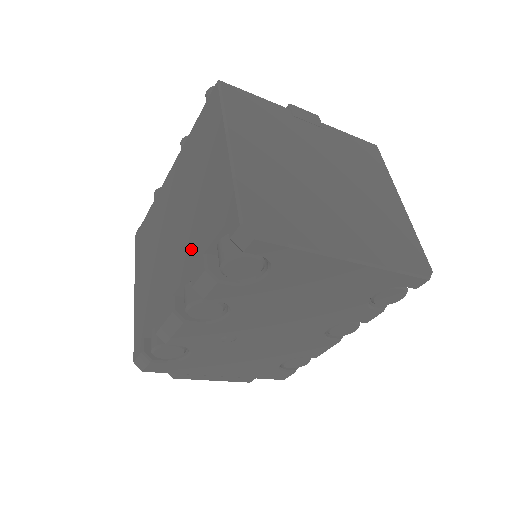
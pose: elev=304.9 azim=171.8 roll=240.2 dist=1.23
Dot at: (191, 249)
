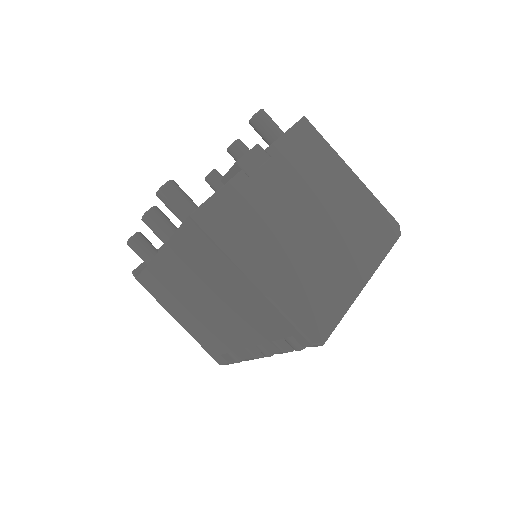
Dot at: (251, 331)
